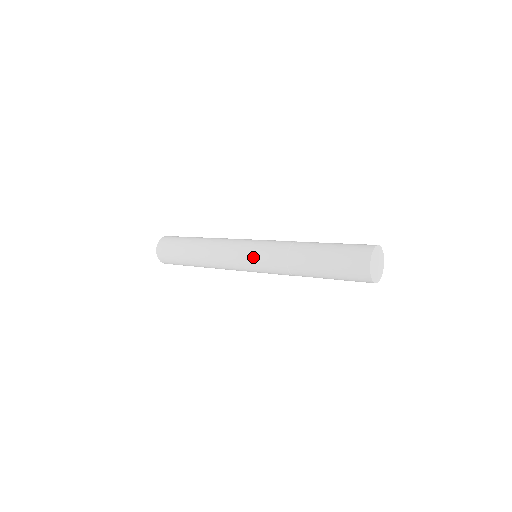
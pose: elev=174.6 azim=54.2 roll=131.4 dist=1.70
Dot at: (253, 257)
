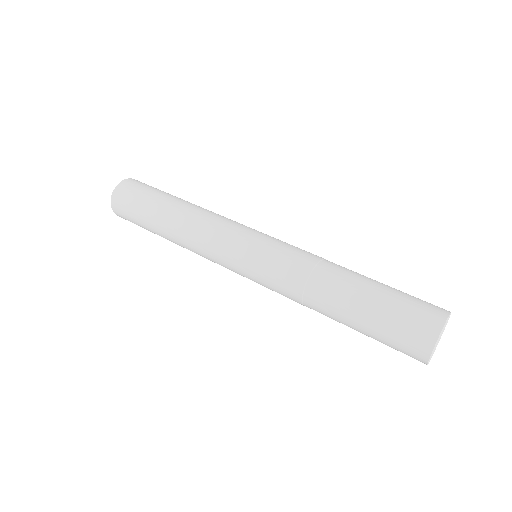
Dot at: (252, 274)
